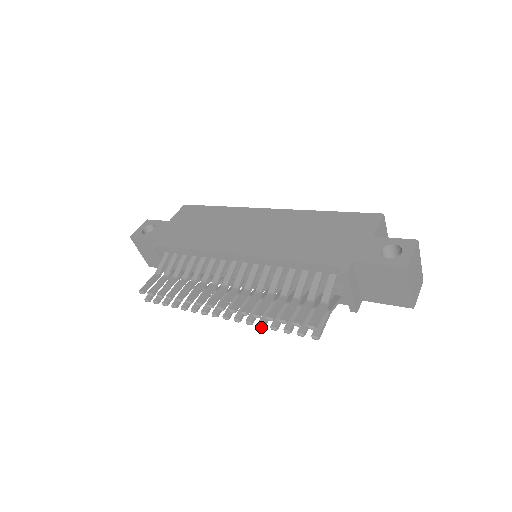
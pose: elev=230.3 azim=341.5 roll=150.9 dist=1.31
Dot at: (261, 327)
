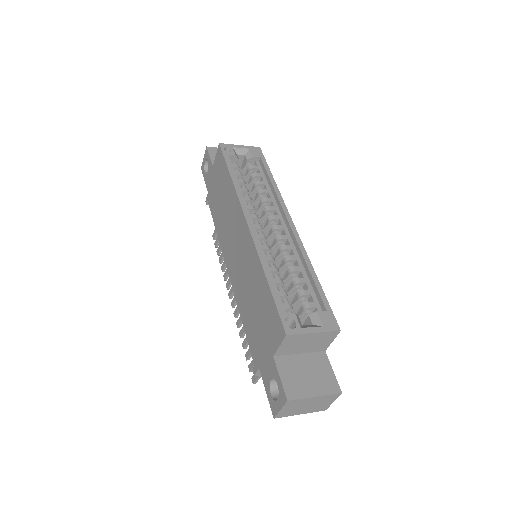
Dot at: occluded
